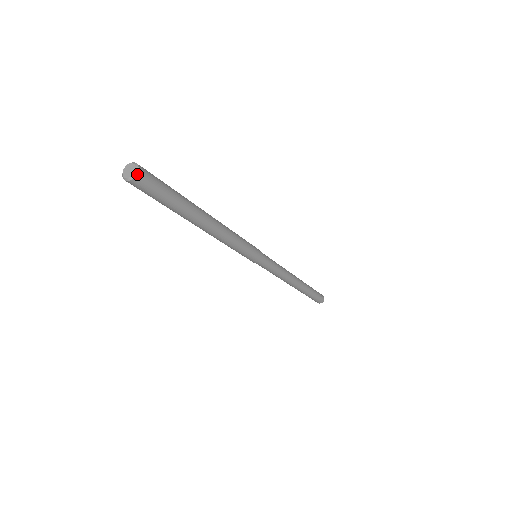
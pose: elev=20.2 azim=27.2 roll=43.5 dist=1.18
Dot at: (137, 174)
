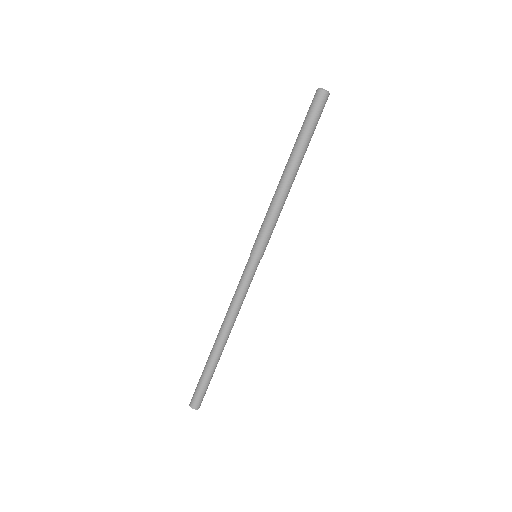
Dot at: (329, 94)
